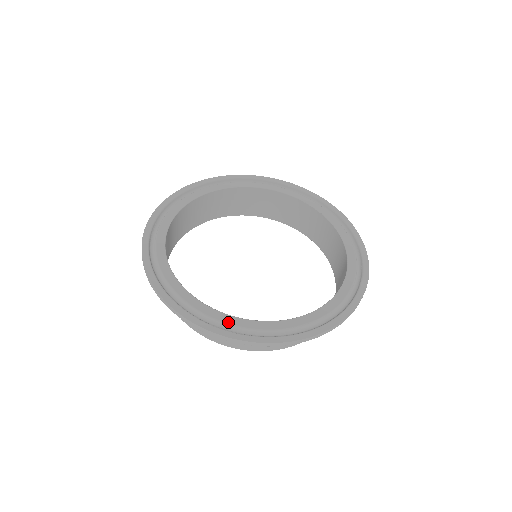
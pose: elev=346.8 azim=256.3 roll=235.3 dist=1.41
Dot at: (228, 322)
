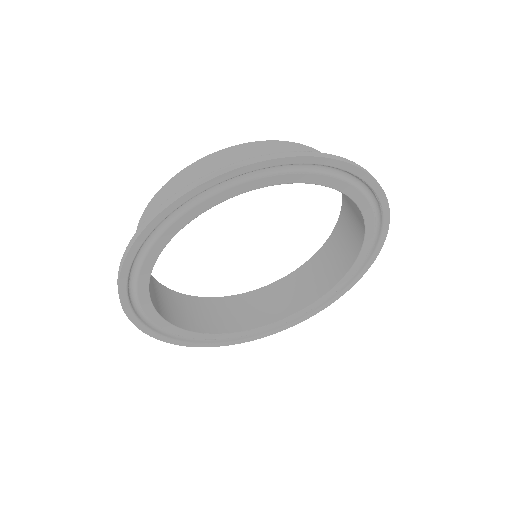
Dot at: occluded
